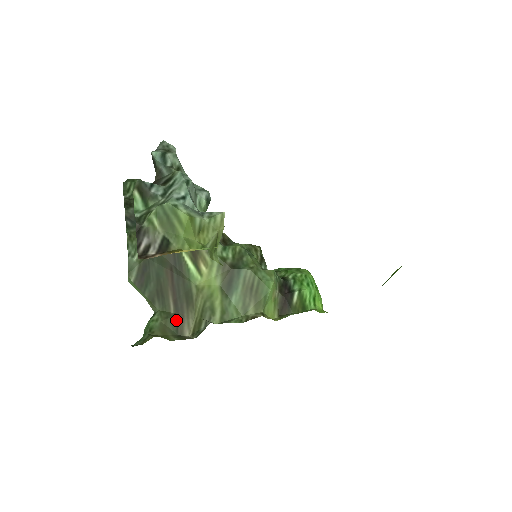
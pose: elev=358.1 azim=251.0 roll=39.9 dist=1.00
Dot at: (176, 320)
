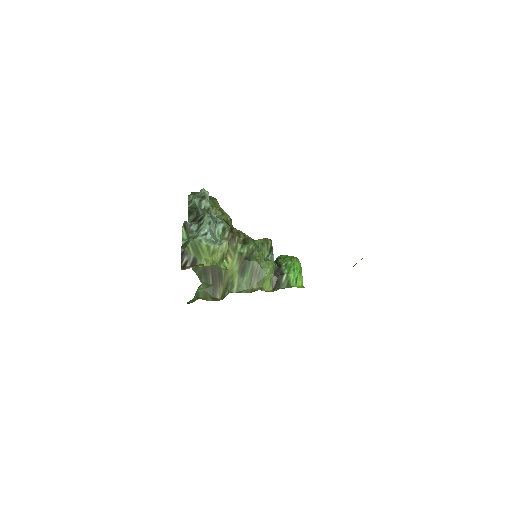
Dot at: (213, 289)
